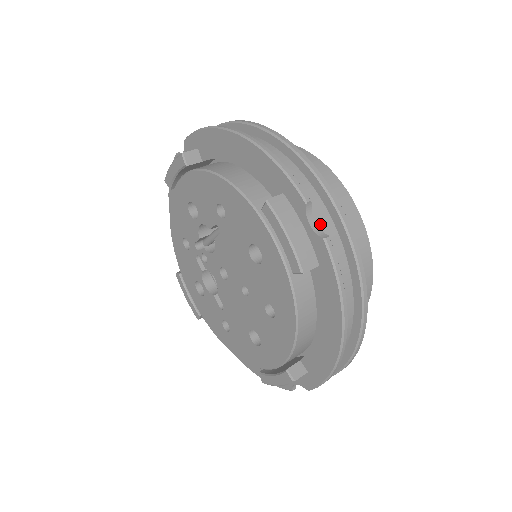
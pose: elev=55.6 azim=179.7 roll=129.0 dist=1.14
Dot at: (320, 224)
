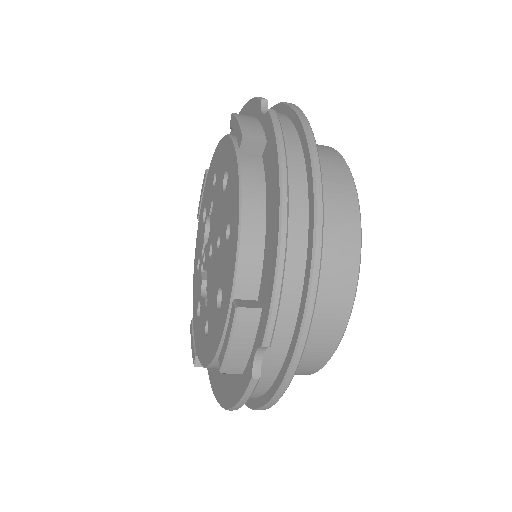
Dot at: occluded
